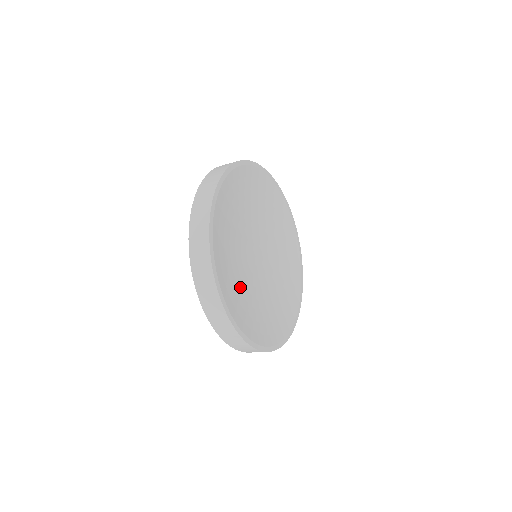
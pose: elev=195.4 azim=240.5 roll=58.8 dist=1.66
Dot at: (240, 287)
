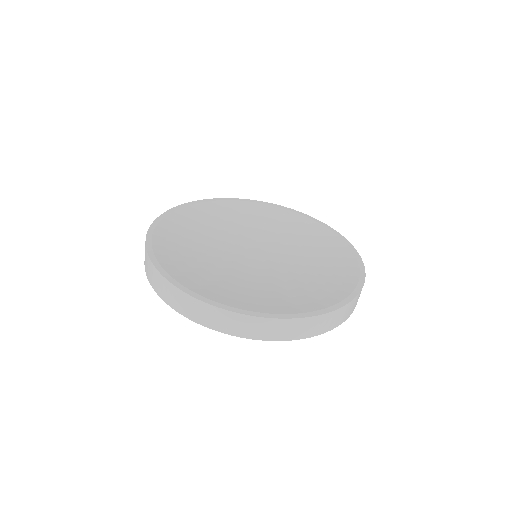
Dot at: (231, 281)
